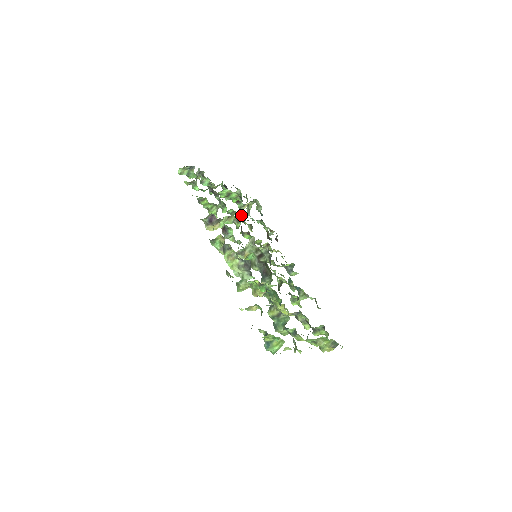
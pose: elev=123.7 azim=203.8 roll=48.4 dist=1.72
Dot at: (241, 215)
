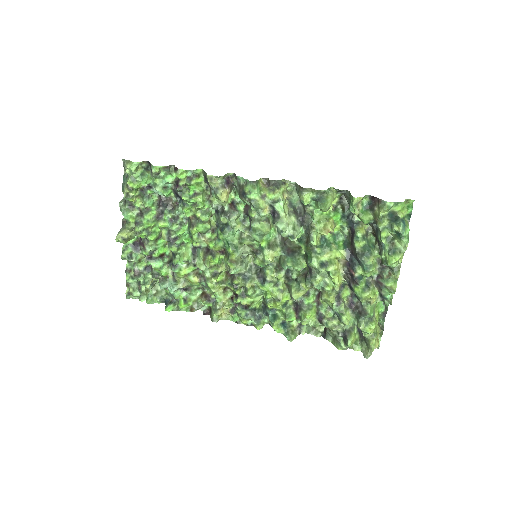
Dot at: (190, 250)
